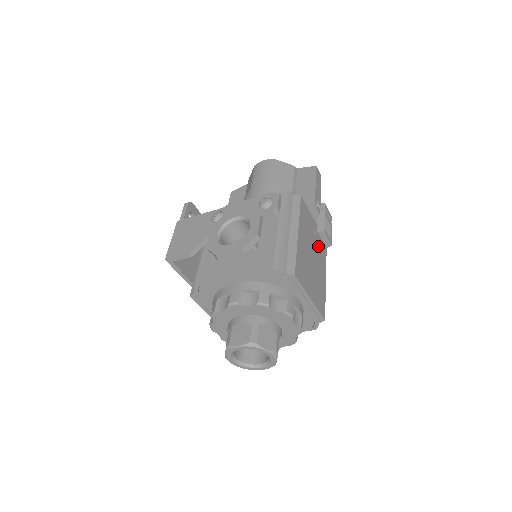
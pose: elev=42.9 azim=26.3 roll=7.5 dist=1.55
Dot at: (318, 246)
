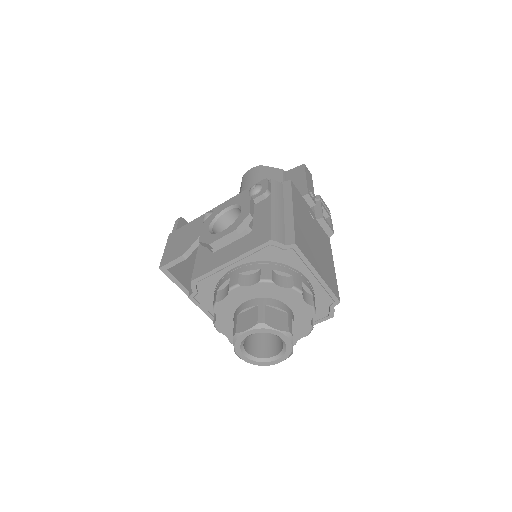
Dot at: (319, 232)
